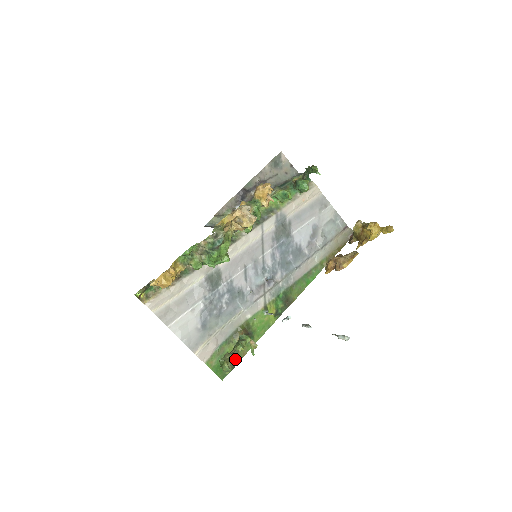
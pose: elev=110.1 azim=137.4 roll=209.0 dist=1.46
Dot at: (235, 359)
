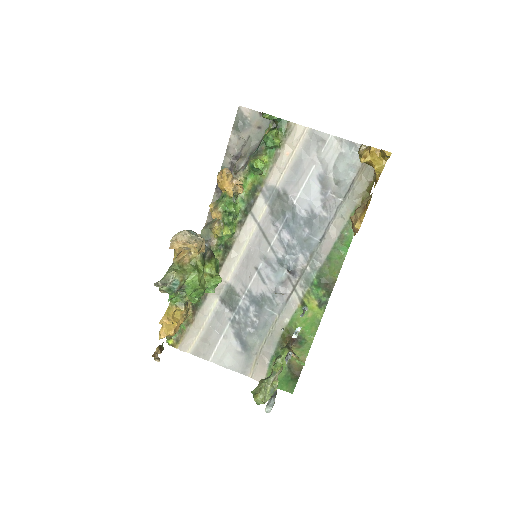
Dot at: (276, 381)
